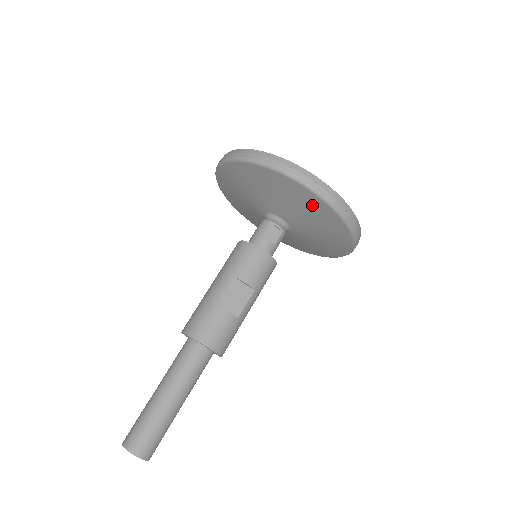
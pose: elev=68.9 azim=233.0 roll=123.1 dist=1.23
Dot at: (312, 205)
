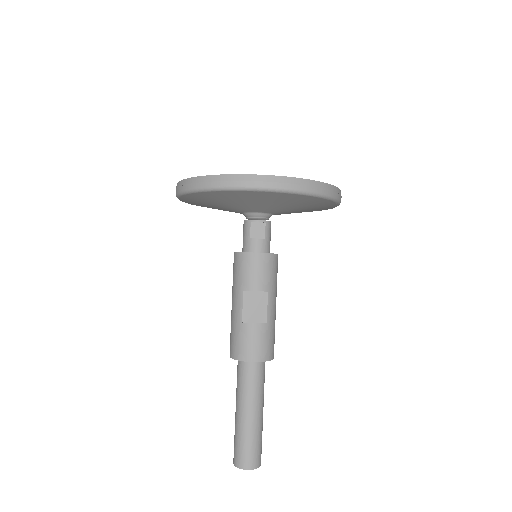
Dot at: (268, 197)
